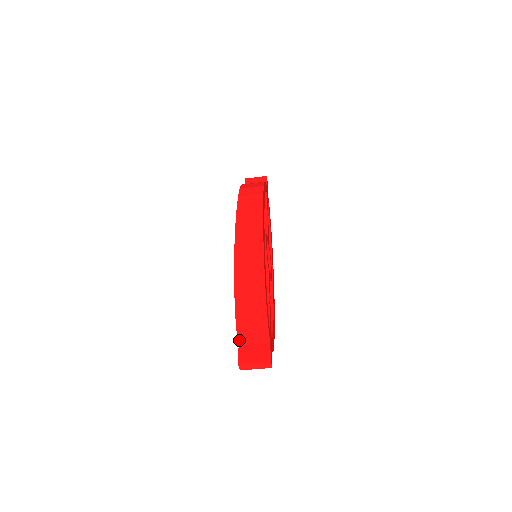
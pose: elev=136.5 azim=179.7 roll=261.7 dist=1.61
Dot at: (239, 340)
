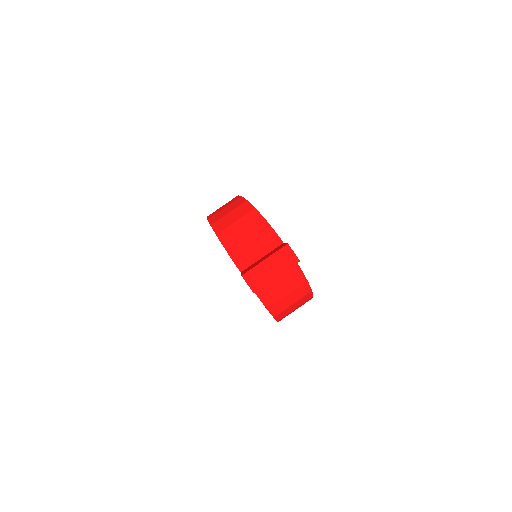
Dot at: (237, 263)
